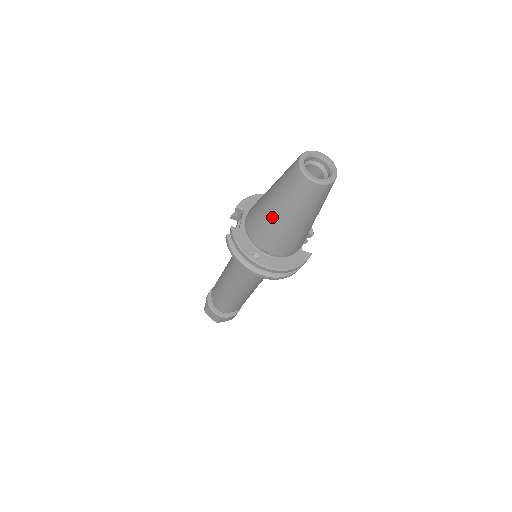
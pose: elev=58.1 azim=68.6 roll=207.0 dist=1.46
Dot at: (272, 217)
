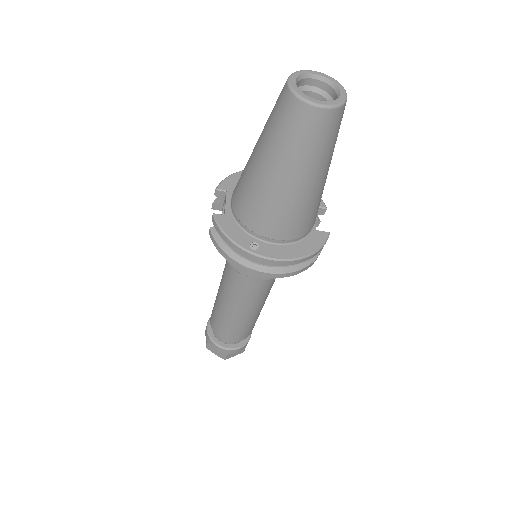
Dot at: (265, 182)
